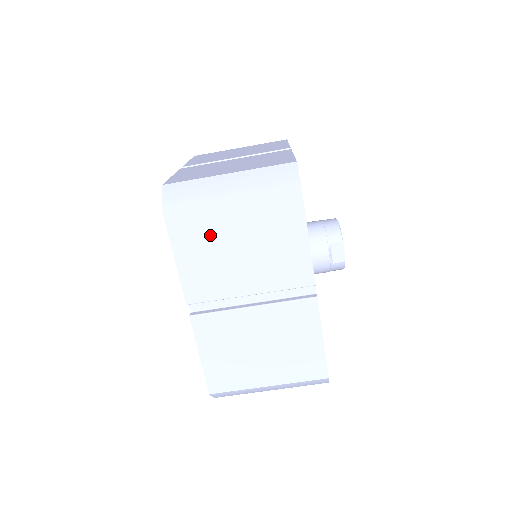
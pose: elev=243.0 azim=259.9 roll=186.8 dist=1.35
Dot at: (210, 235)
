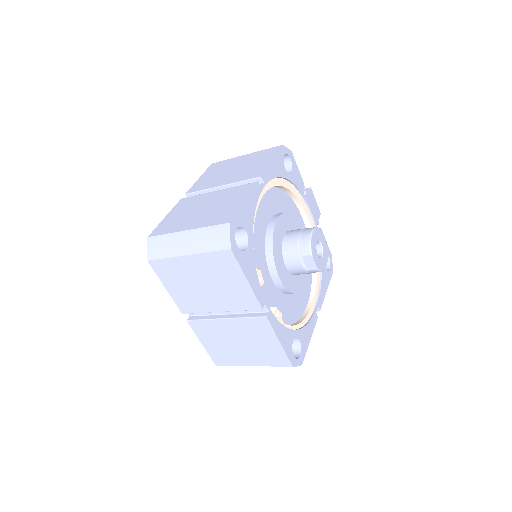
Dot at: (181, 275)
